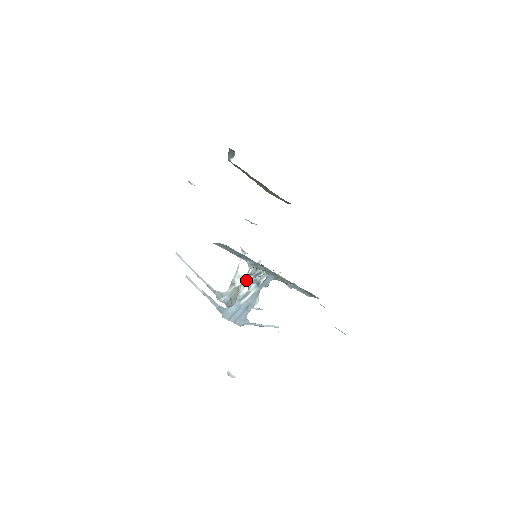
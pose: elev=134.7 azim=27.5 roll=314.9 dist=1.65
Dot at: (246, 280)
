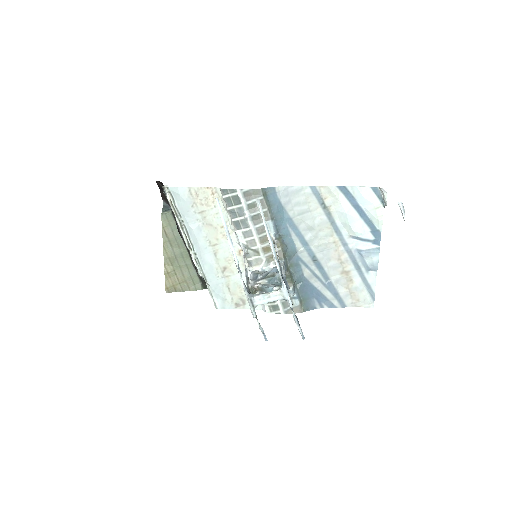
Dot at: (257, 279)
